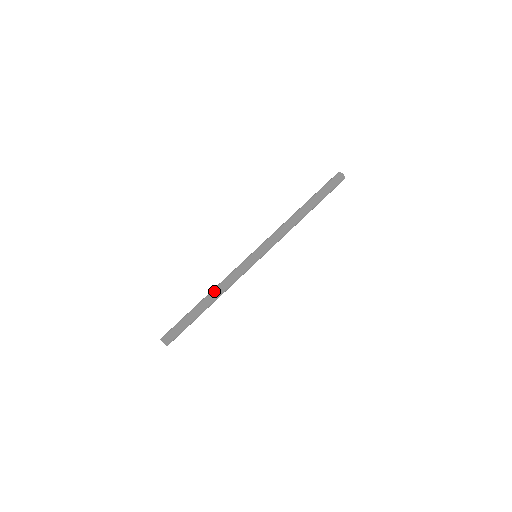
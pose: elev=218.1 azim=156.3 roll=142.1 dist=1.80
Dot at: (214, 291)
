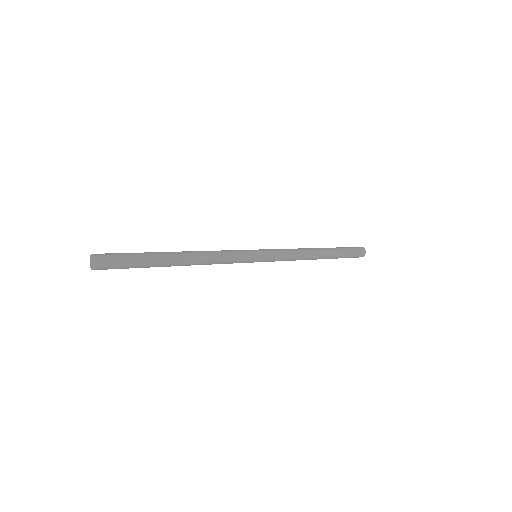
Dot at: (196, 254)
